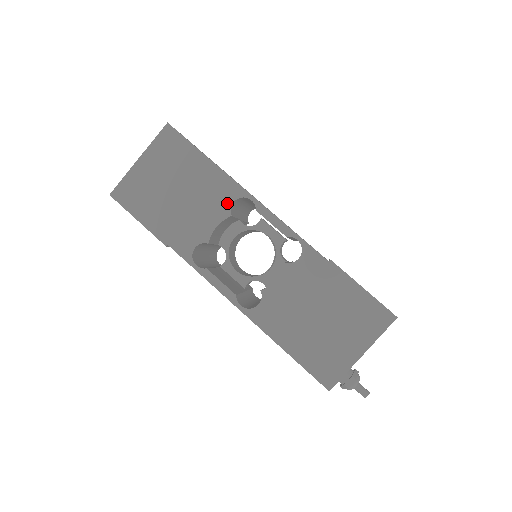
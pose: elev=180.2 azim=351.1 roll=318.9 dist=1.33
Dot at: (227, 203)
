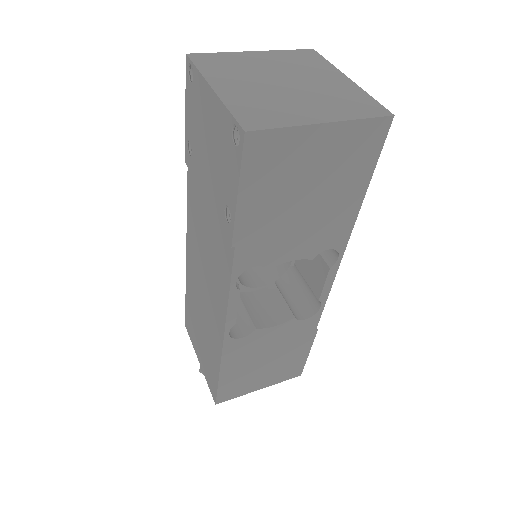
Dot at: (324, 247)
